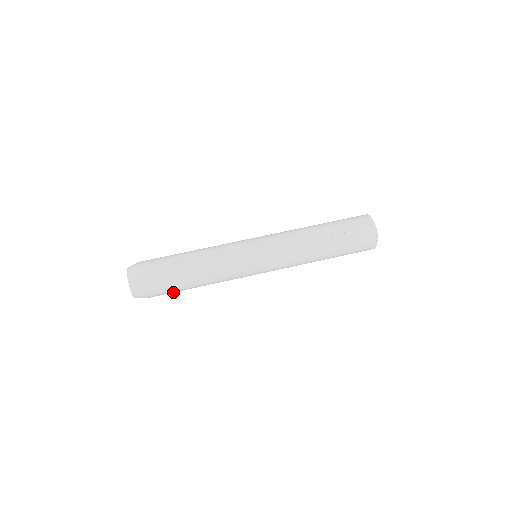
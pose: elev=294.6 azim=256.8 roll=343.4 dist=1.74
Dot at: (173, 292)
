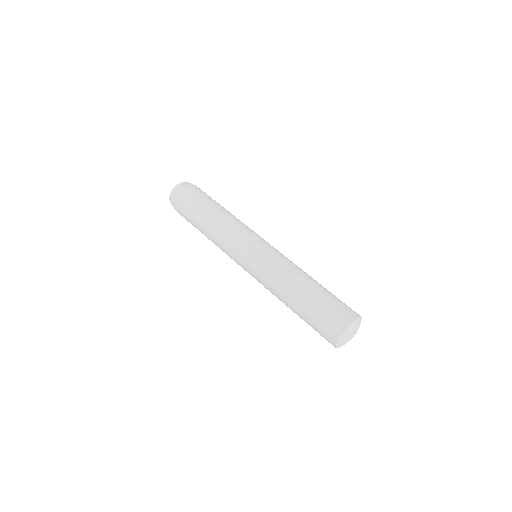
Dot at: occluded
